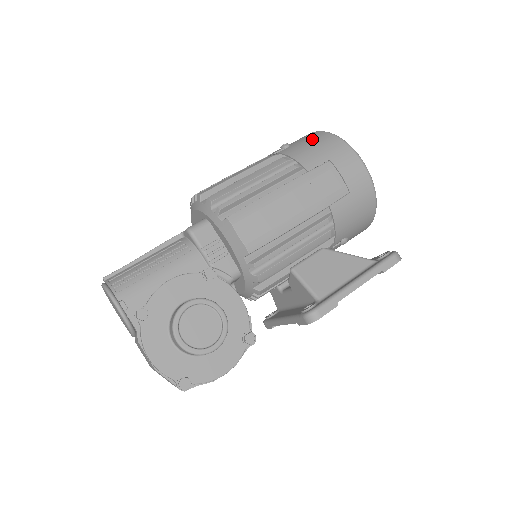
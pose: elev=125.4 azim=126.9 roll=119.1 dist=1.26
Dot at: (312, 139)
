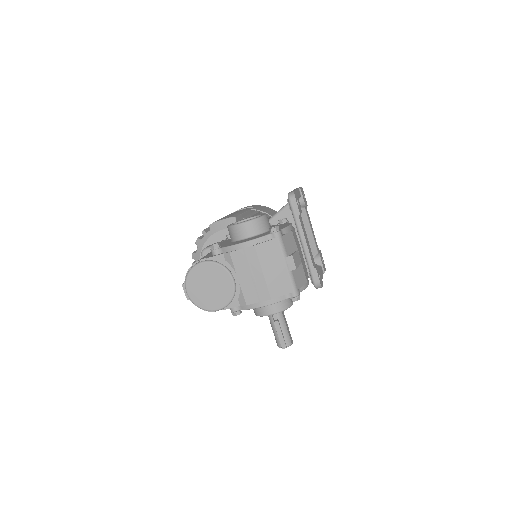
Dot at: occluded
